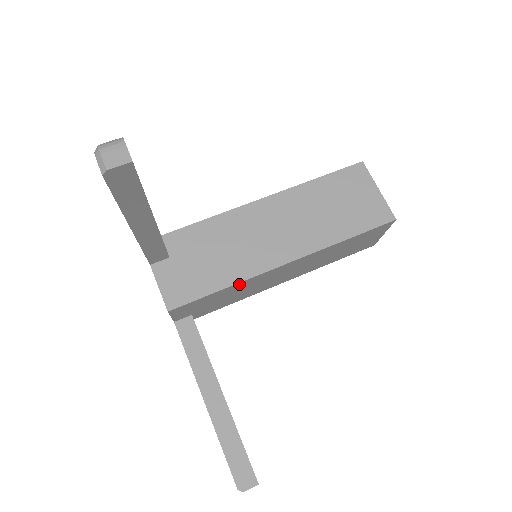
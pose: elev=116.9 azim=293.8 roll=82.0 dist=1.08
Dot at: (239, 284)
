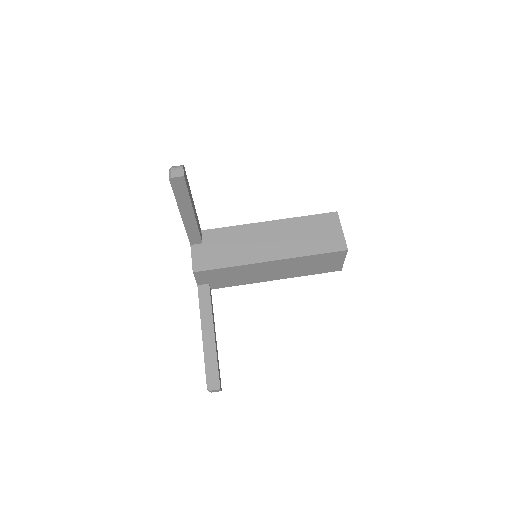
Dot at: (239, 267)
